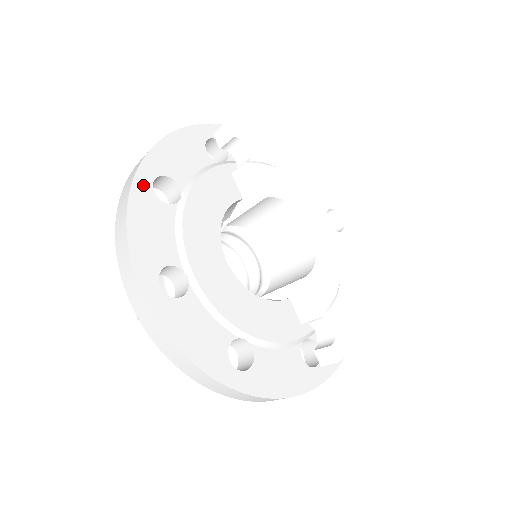
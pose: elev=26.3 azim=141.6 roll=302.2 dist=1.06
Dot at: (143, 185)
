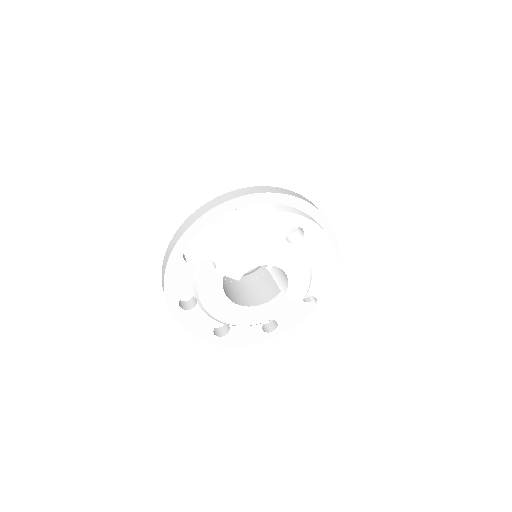
Dot at: (177, 312)
